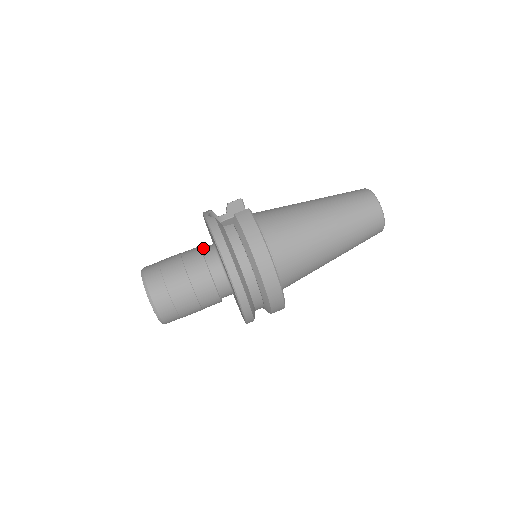
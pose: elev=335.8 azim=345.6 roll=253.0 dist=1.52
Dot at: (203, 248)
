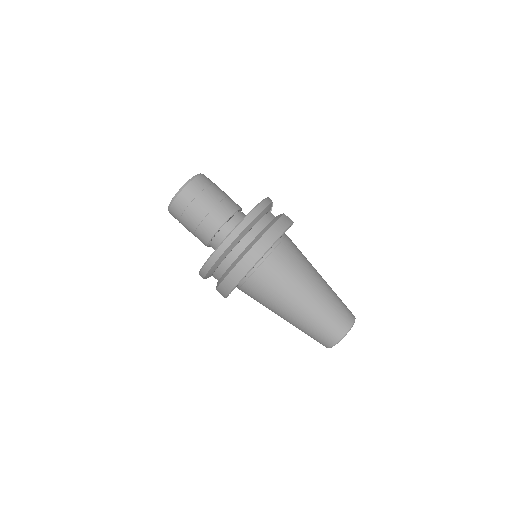
Dot at: occluded
